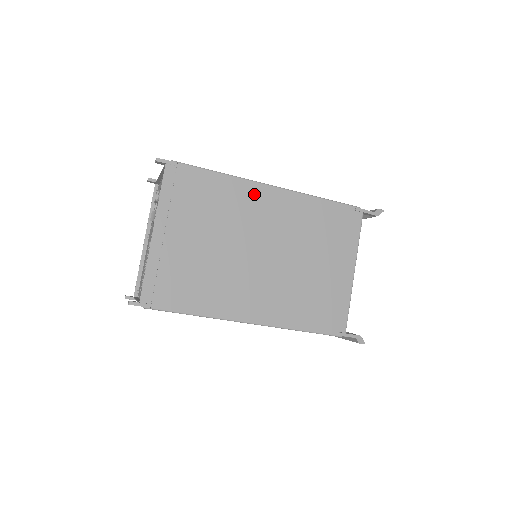
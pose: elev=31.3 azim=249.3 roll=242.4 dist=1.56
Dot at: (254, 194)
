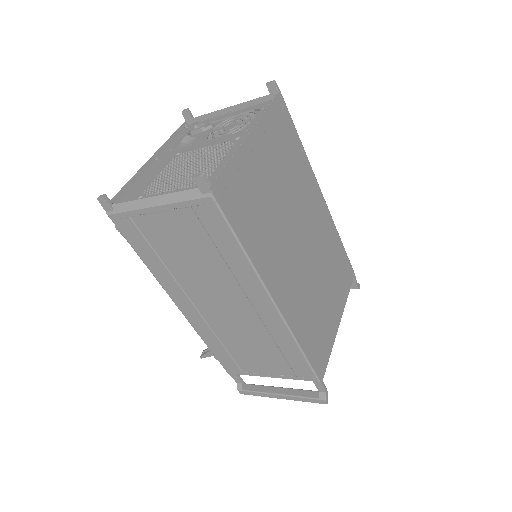
Dot at: (313, 187)
